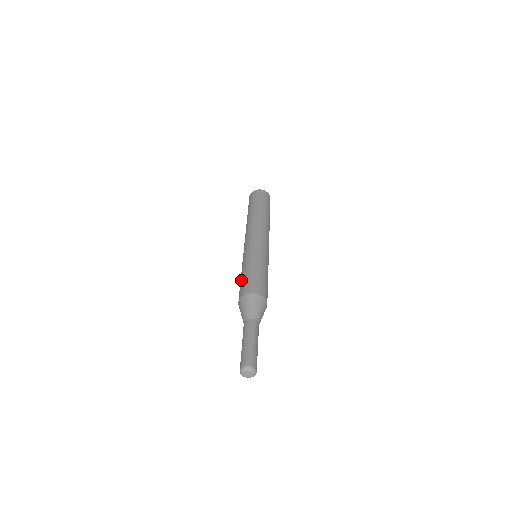
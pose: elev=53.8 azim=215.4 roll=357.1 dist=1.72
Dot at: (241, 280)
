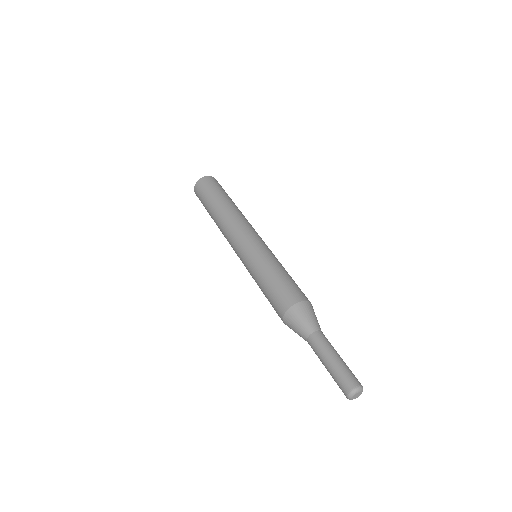
Dot at: (278, 281)
